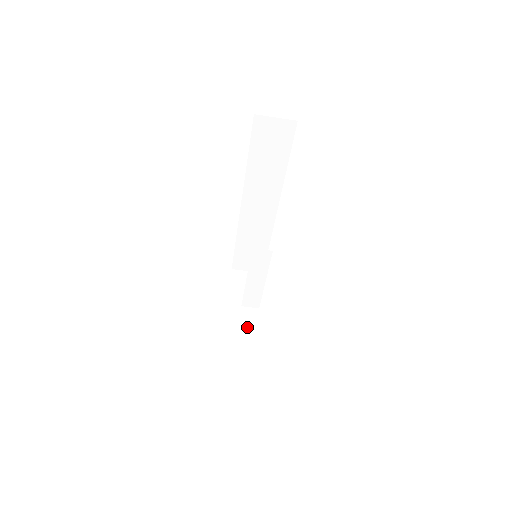
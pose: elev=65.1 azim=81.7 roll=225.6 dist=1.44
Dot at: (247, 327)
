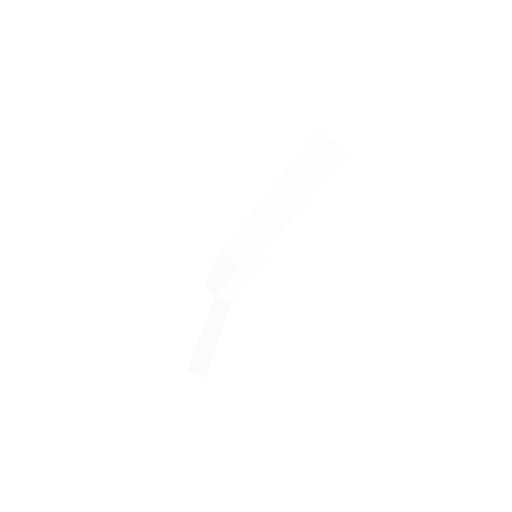
Dot at: (215, 317)
